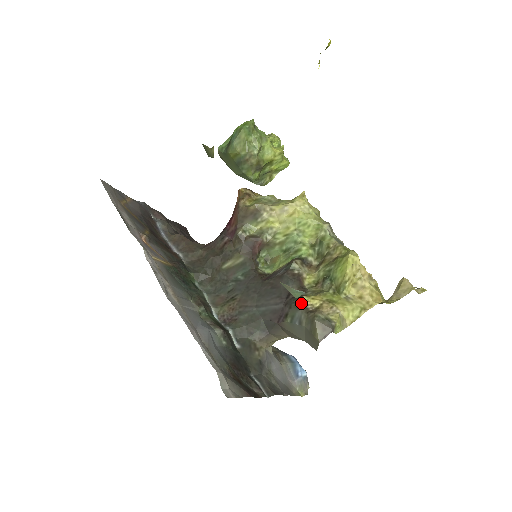
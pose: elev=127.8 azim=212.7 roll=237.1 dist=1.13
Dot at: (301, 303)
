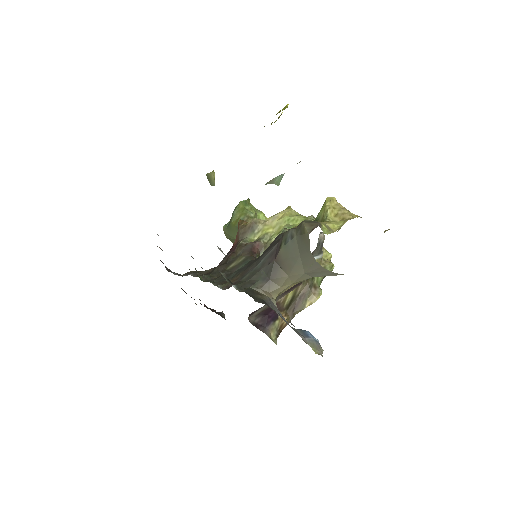
Dot at: (291, 228)
